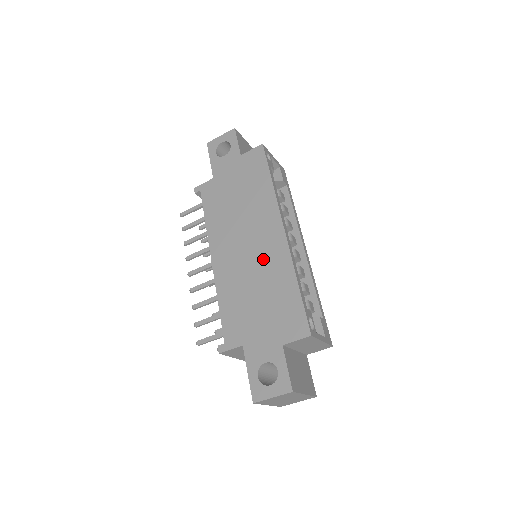
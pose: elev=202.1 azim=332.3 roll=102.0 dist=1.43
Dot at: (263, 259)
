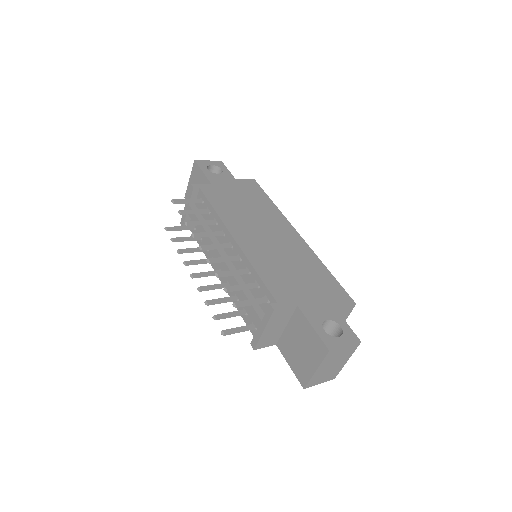
Dot at: (289, 248)
